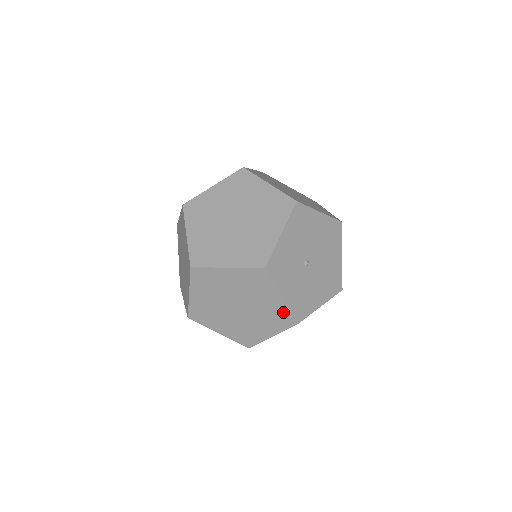
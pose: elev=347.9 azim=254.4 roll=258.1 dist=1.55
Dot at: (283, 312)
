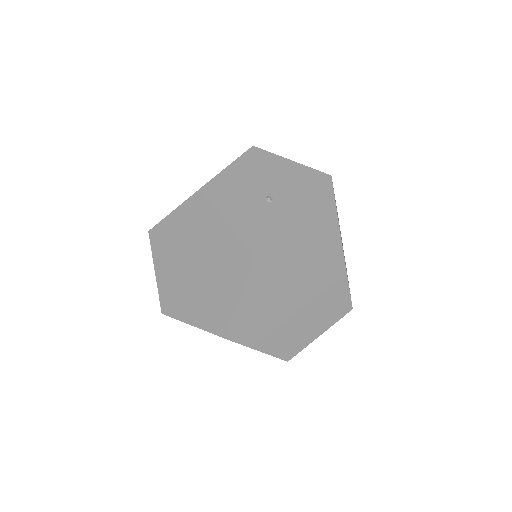
Dot at: (234, 247)
